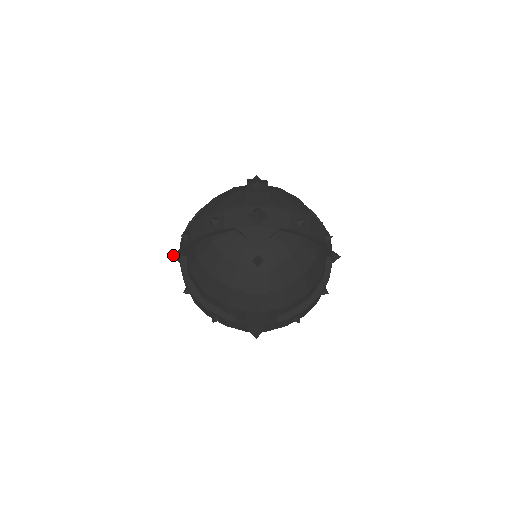
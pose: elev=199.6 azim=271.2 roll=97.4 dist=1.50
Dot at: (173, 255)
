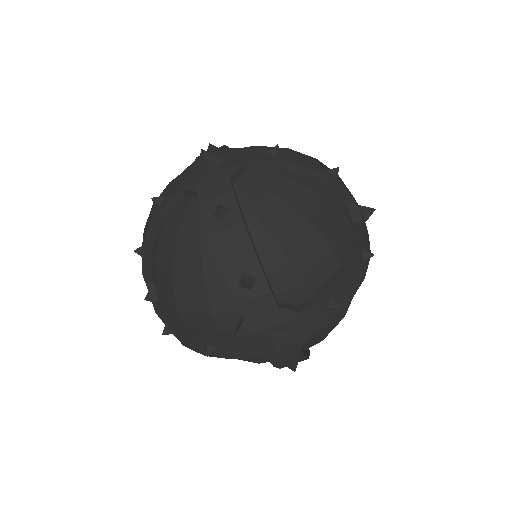
Dot at: (146, 297)
